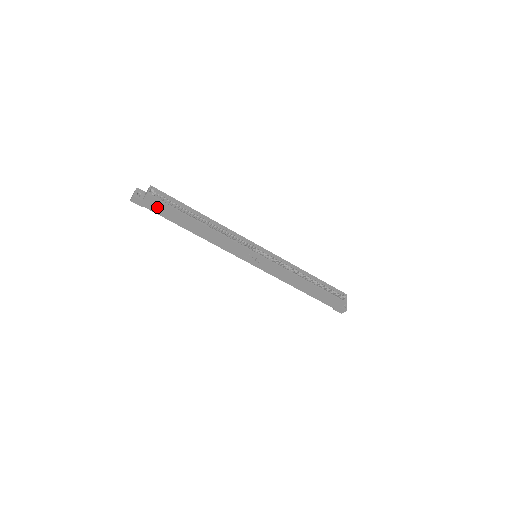
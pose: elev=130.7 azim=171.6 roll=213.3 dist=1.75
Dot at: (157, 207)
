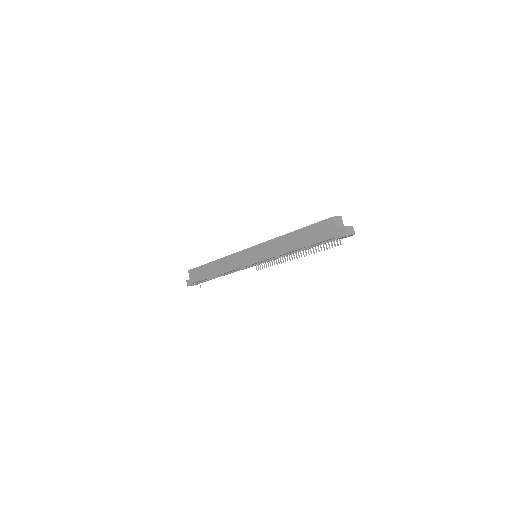
Dot at: (196, 276)
